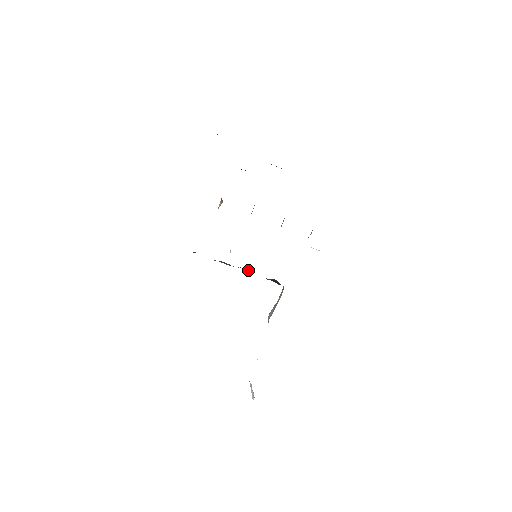
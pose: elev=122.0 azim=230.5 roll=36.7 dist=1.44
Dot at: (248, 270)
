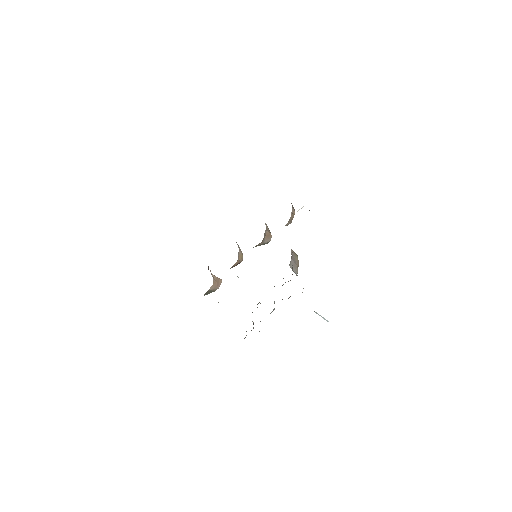
Dot at: occluded
